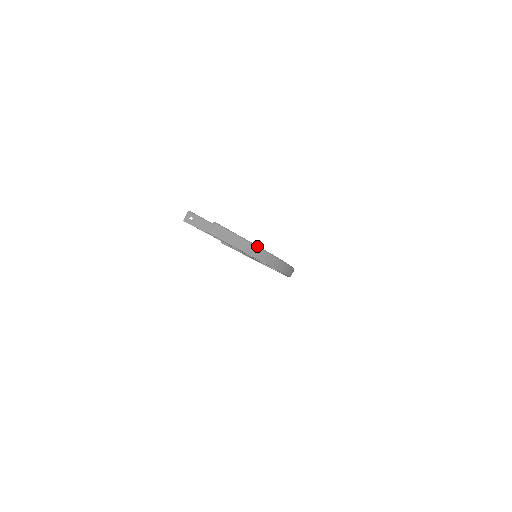
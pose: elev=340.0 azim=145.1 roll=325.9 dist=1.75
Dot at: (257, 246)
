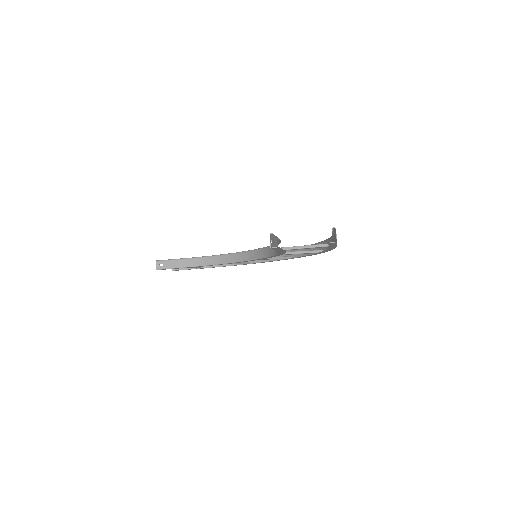
Dot at: (334, 236)
